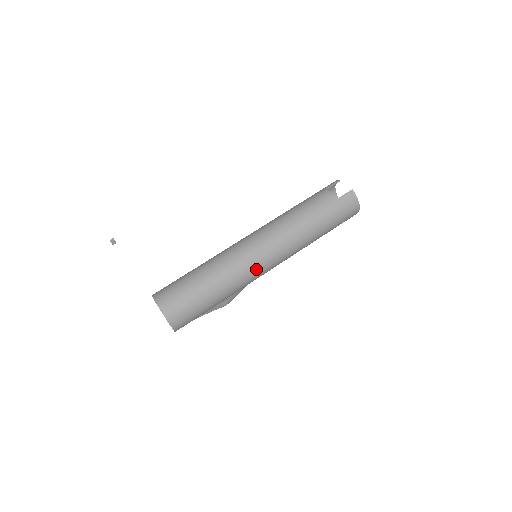
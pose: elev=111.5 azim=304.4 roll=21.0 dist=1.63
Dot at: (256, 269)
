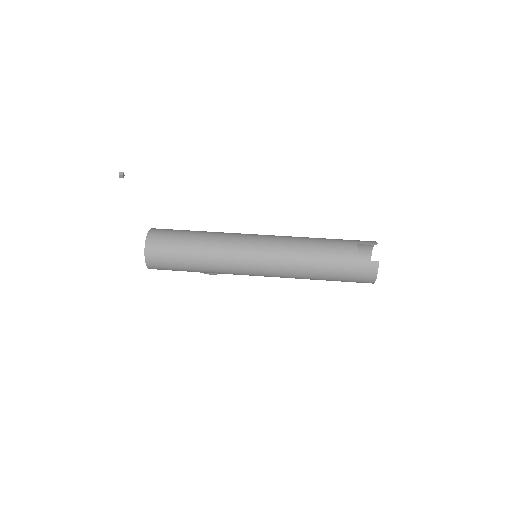
Dot at: (243, 268)
